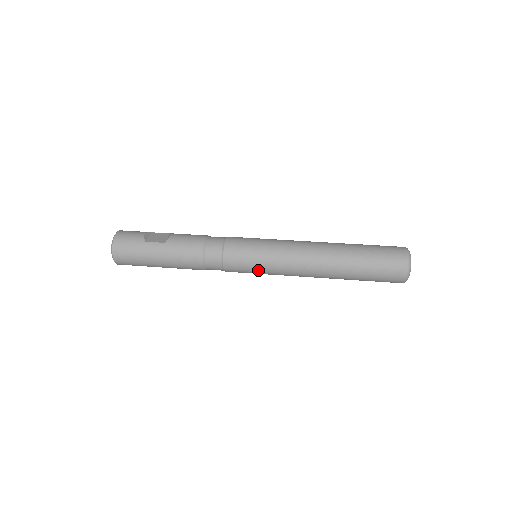
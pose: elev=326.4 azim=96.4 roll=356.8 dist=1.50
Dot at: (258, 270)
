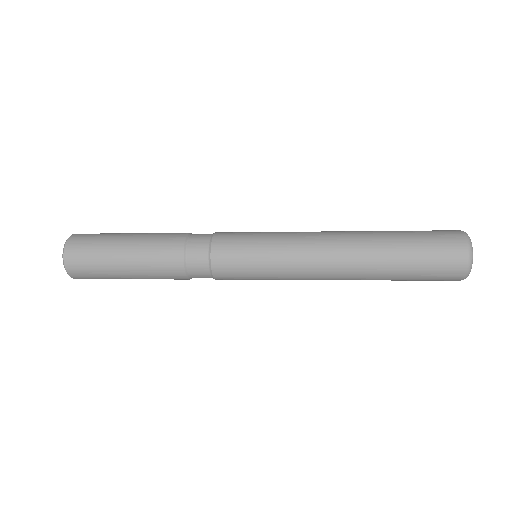
Dot at: (259, 240)
